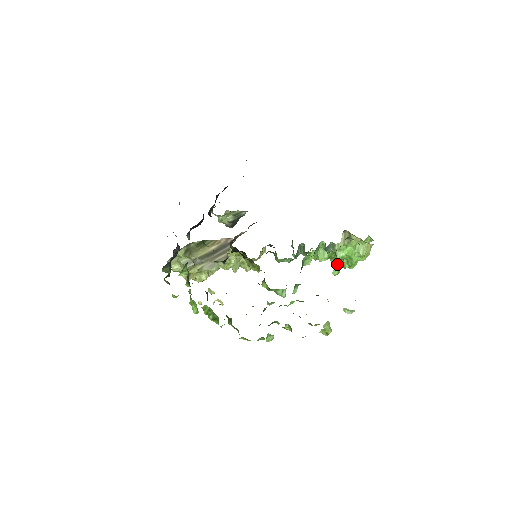
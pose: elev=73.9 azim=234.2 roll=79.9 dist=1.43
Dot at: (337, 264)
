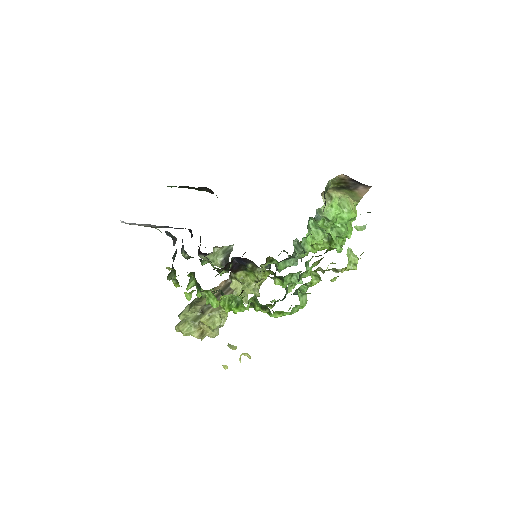
Dot at: (335, 237)
